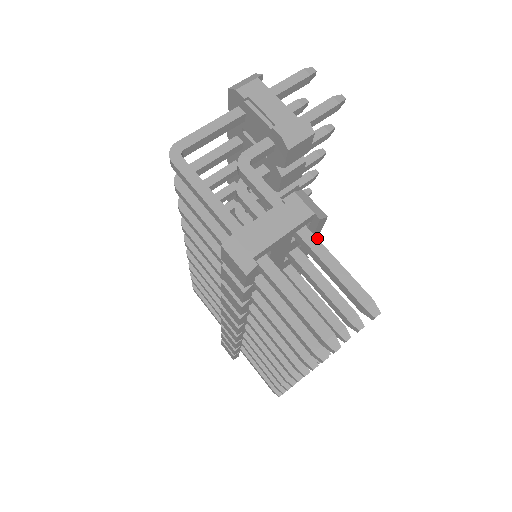
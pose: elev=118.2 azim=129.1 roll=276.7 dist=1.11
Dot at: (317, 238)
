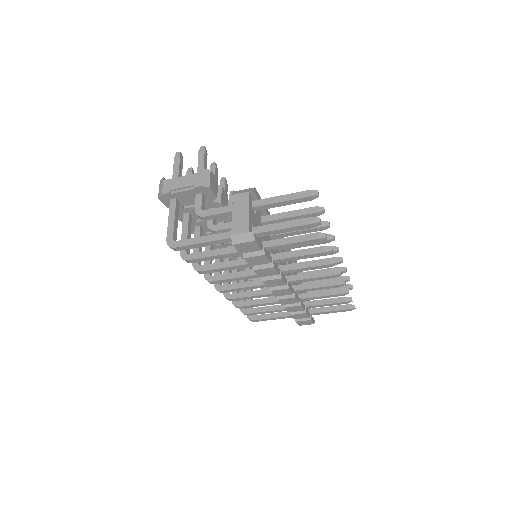
Dot at: (262, 199)
